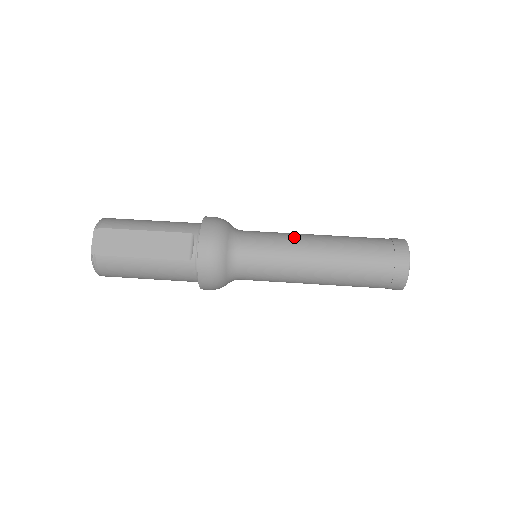
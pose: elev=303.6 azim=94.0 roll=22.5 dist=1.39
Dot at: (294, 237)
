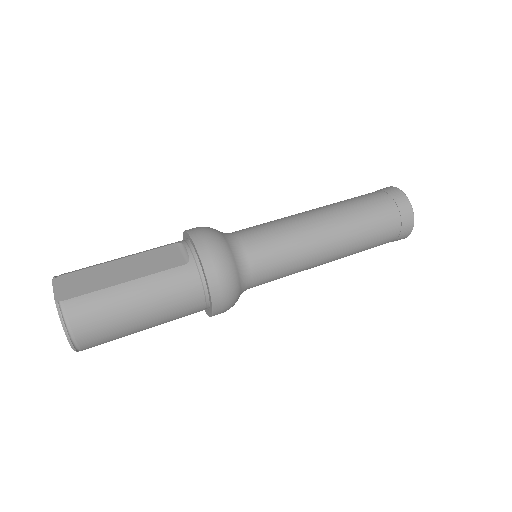
Dot at: occluded
